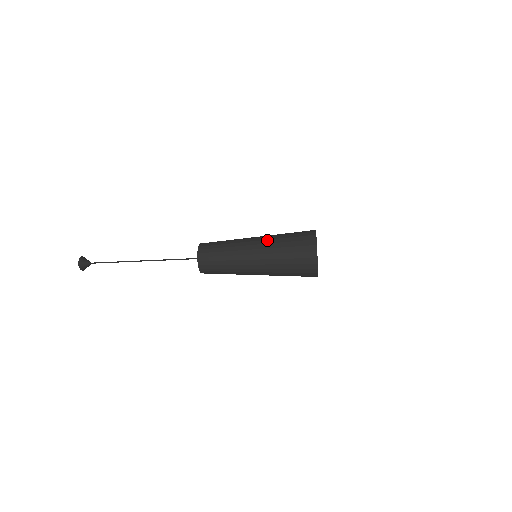
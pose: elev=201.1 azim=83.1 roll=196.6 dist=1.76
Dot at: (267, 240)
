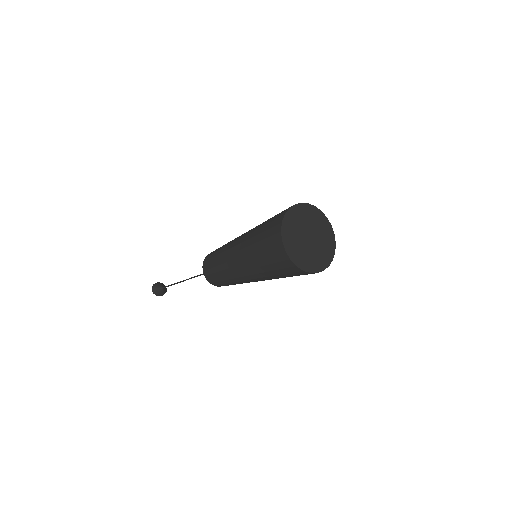
Dot at: (249, 231)
